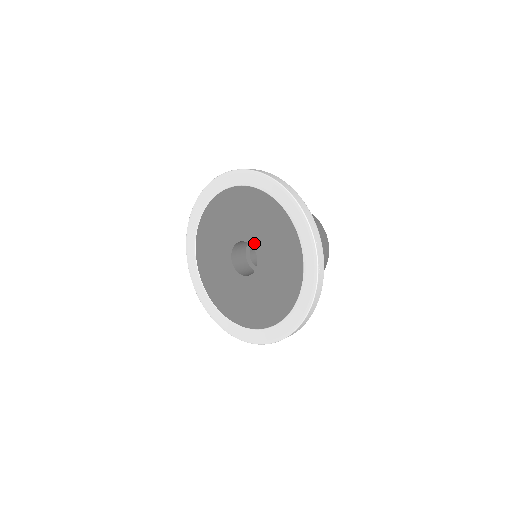
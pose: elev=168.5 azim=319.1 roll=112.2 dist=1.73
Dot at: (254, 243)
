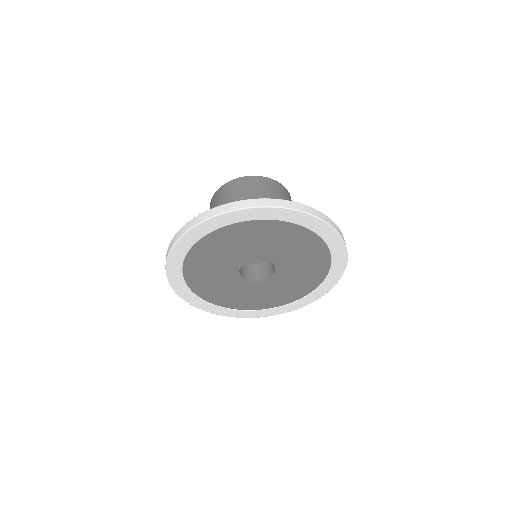
Dot at: (252, 258)
